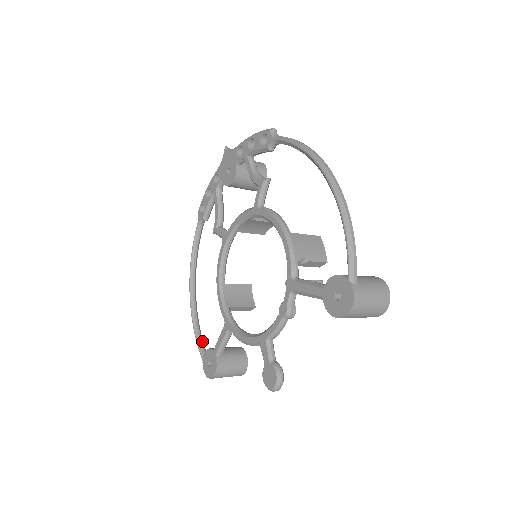
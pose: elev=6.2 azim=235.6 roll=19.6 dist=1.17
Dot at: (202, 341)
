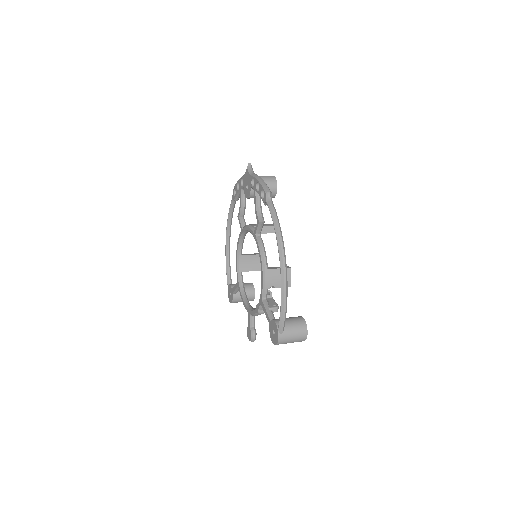
Dot at: (230, 274)
